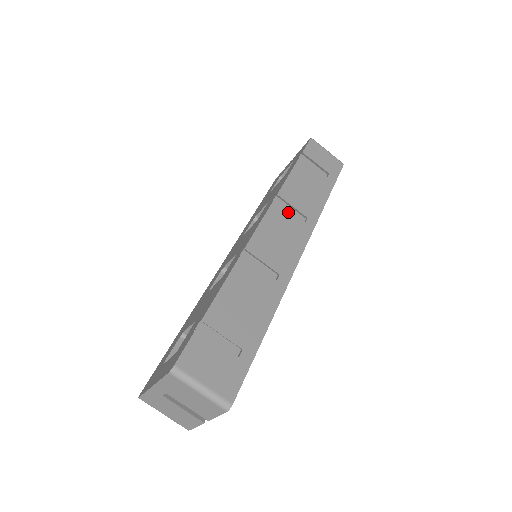
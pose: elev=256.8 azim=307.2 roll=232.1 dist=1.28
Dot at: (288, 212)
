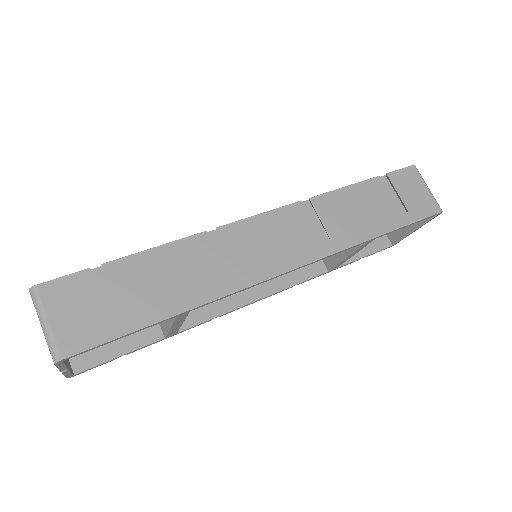
Dot at: (308, 222)
